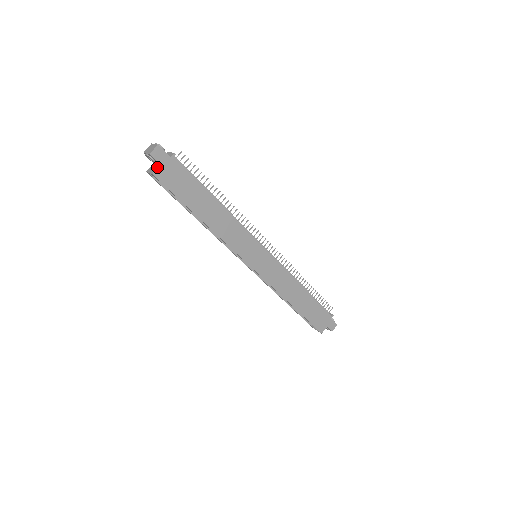
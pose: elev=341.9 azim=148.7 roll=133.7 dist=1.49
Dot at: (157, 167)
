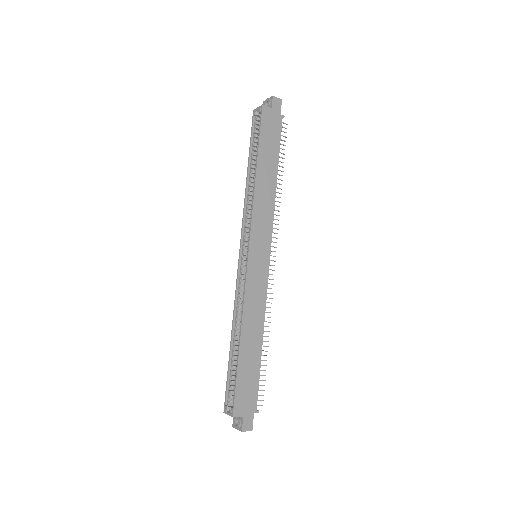
Dot at: (269, 107)
